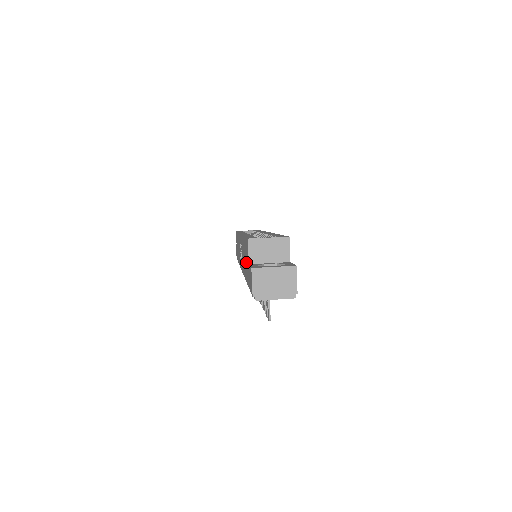
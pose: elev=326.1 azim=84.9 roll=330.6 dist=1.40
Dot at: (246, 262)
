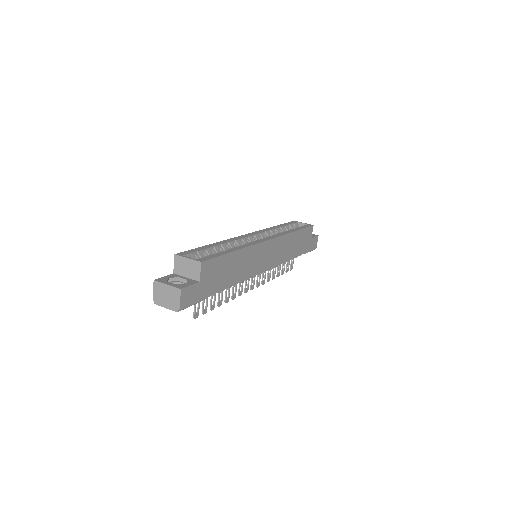
Dot at: occluded
